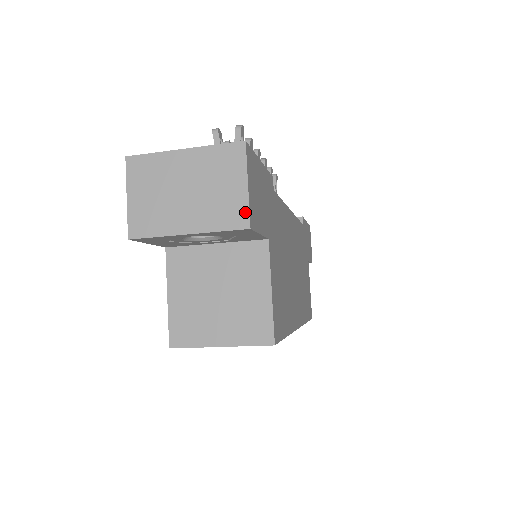
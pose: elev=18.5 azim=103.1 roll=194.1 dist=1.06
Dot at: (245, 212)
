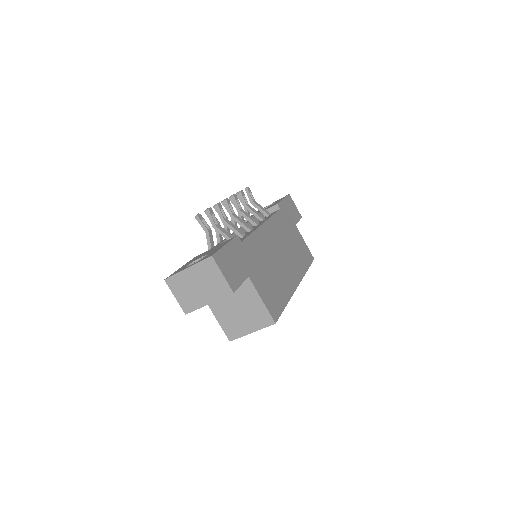
Dot at: (228, 287)
